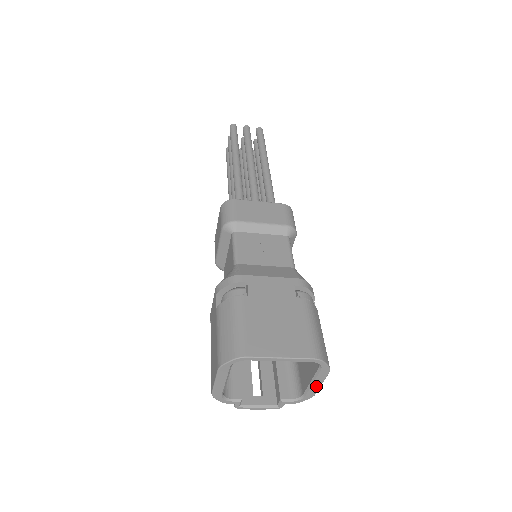
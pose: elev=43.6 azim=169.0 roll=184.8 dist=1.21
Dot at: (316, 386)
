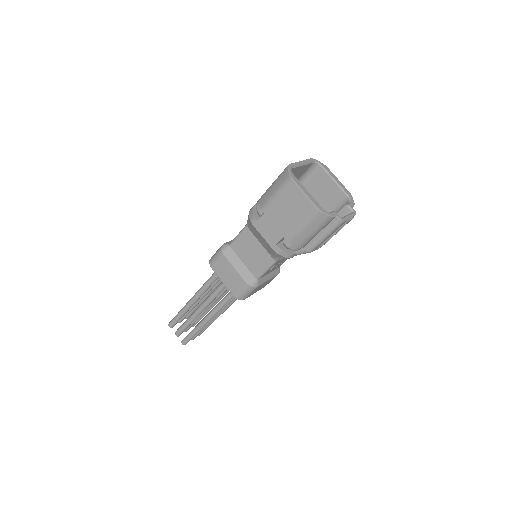
Dot at: (339, 183)
